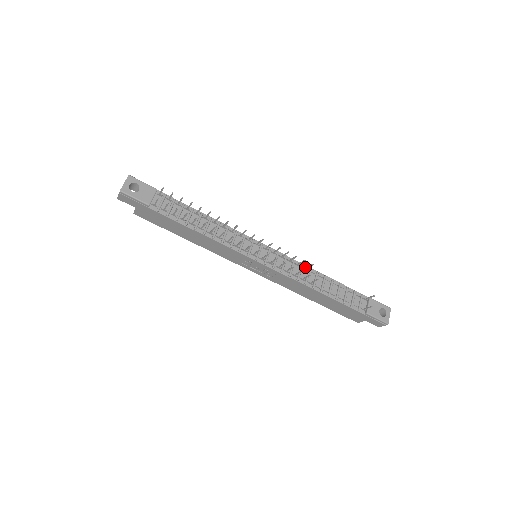
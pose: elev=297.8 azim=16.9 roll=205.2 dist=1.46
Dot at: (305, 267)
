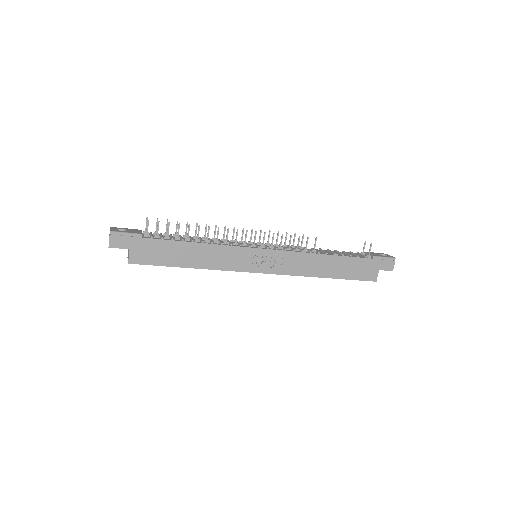
Dot at: (300, 248)
